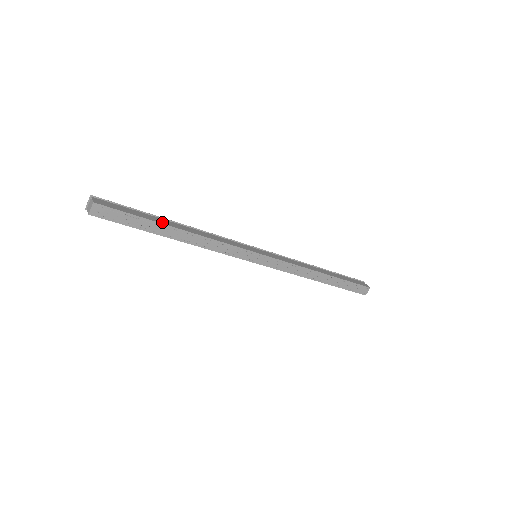
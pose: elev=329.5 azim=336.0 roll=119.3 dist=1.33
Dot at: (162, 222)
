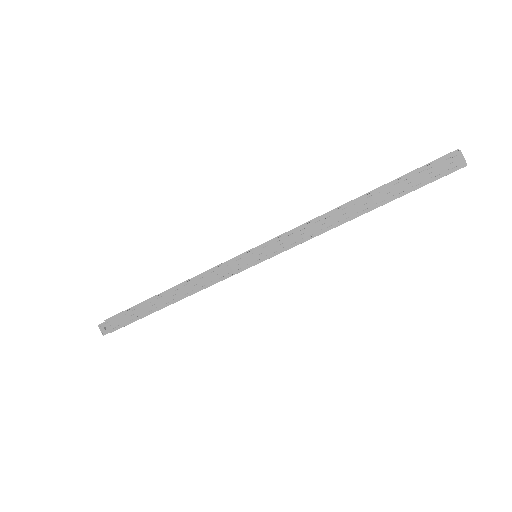
Dot at: (149, 300)
